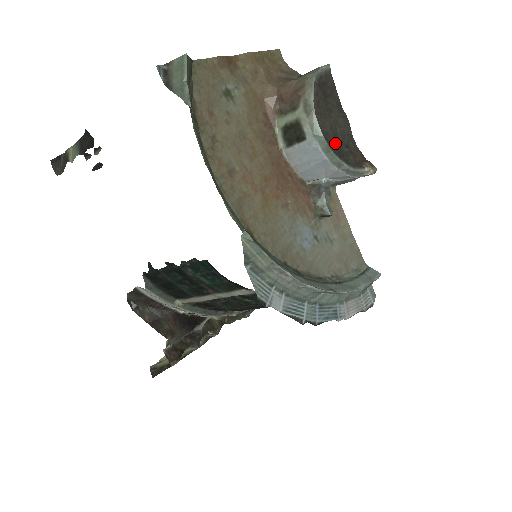
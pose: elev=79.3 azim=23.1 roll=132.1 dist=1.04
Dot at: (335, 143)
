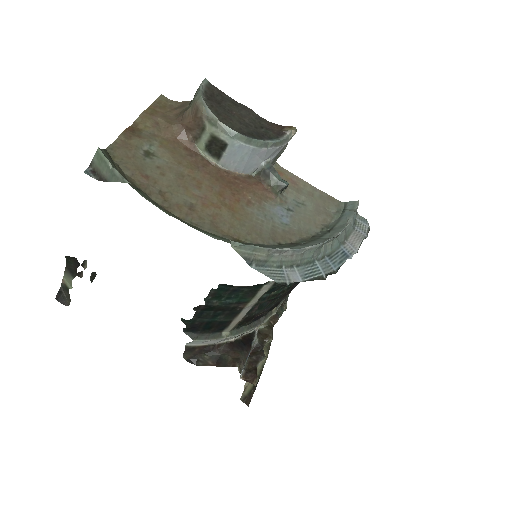
Dot at: (251, 131)
